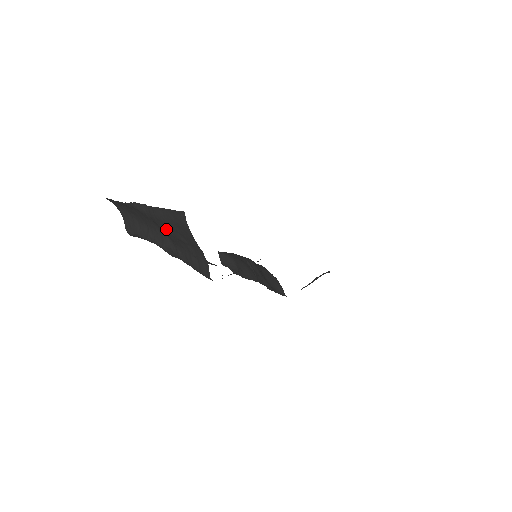
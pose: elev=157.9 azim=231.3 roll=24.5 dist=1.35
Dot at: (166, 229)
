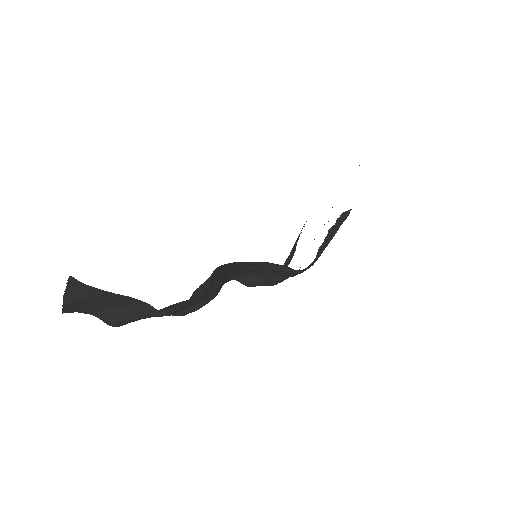
Dot at: (95, 301)
